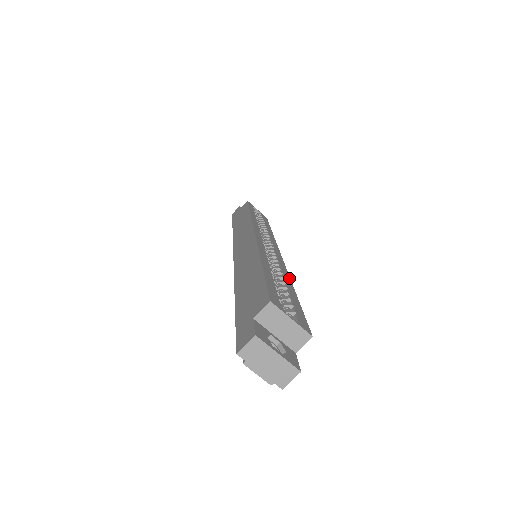
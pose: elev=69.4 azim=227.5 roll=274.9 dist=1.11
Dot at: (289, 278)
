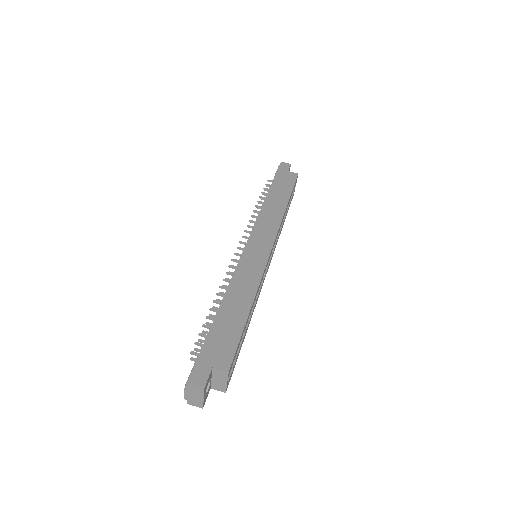
Dot at: occluded
